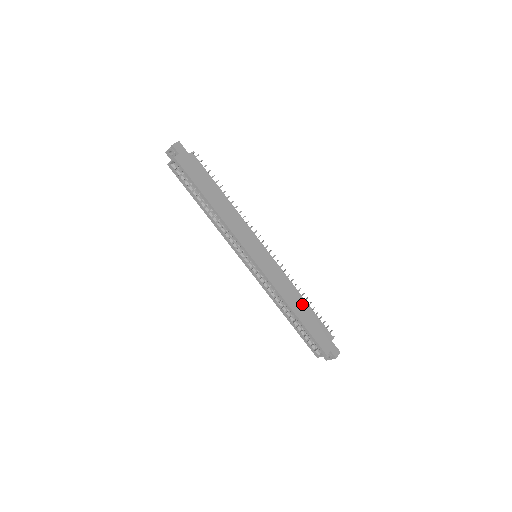
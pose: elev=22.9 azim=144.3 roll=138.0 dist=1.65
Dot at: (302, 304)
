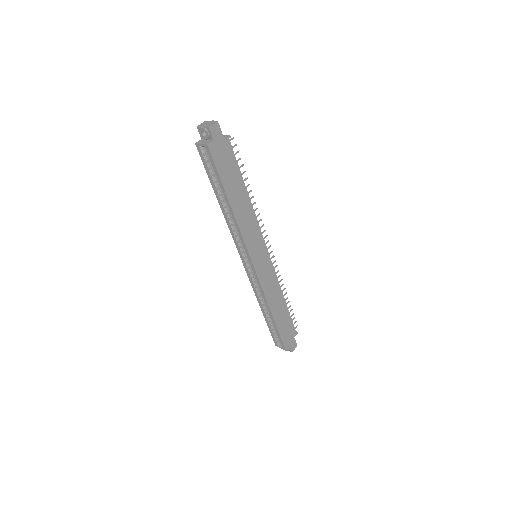
Dot at: (282, 306)
